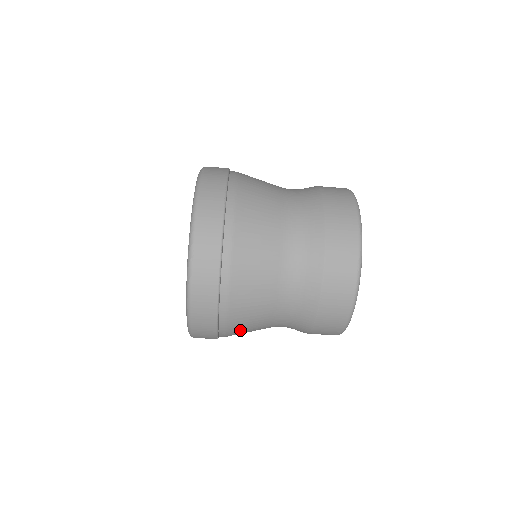
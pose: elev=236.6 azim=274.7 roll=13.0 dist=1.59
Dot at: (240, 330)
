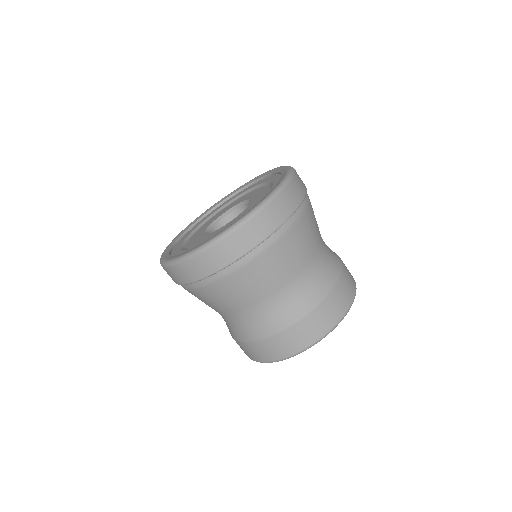
Dot at: occluded
